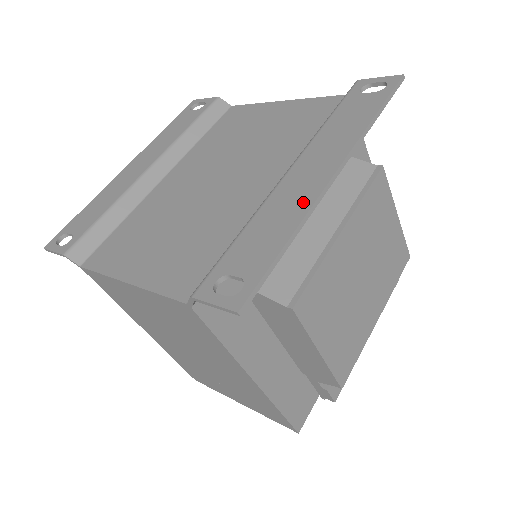
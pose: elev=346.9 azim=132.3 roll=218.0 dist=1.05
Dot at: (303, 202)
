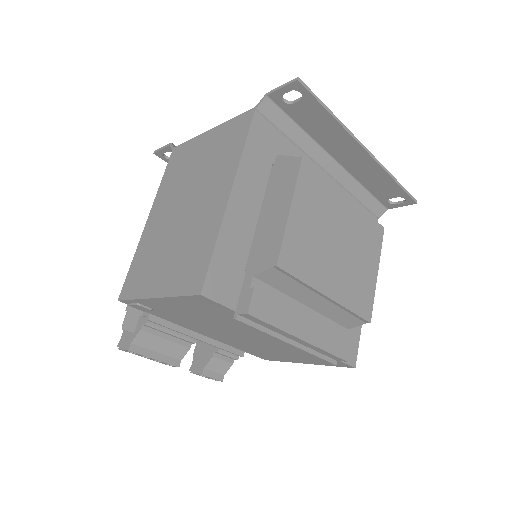
Dot at: (345, 134)
